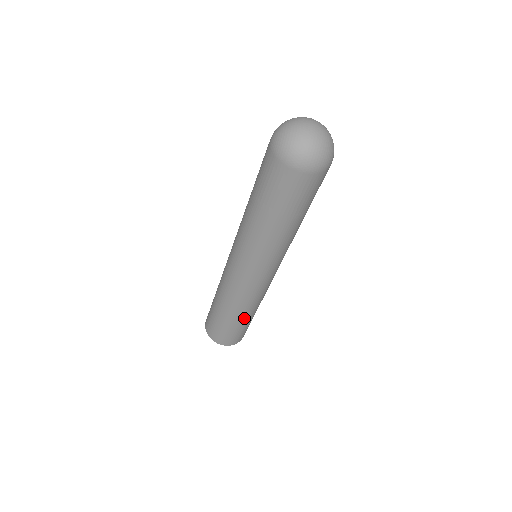
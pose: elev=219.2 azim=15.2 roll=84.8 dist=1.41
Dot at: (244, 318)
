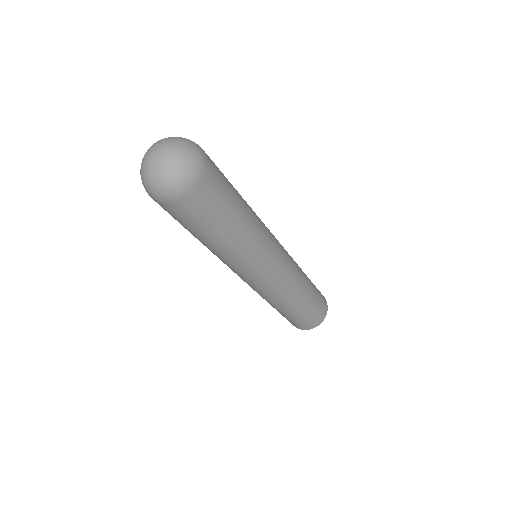
Dot at: (303, 301)
